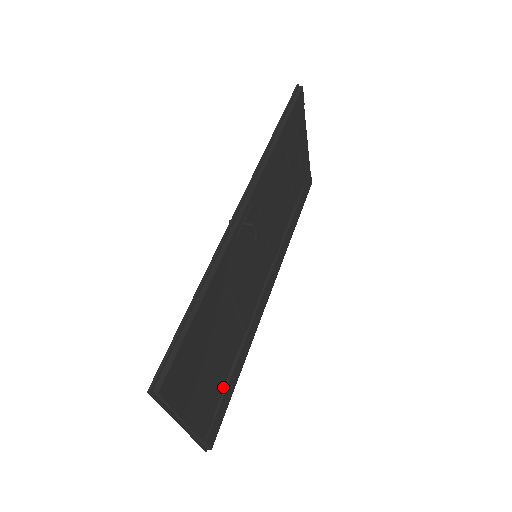
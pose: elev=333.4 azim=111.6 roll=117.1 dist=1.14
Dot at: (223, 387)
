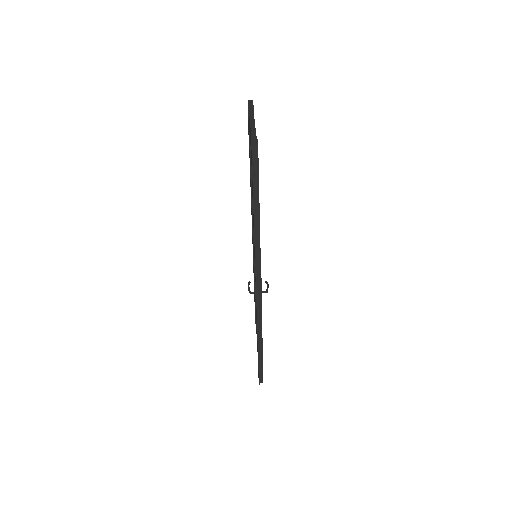
Dot at: occluded
